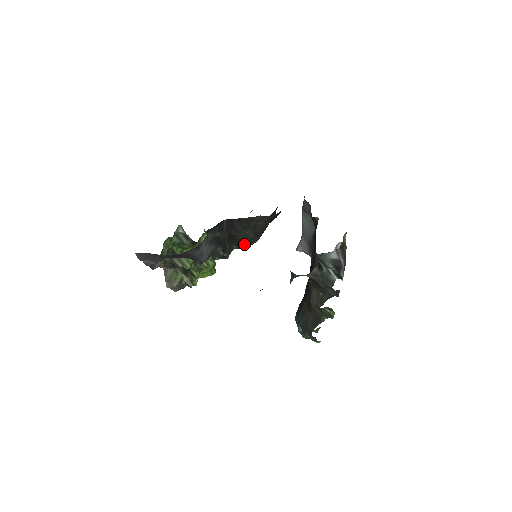
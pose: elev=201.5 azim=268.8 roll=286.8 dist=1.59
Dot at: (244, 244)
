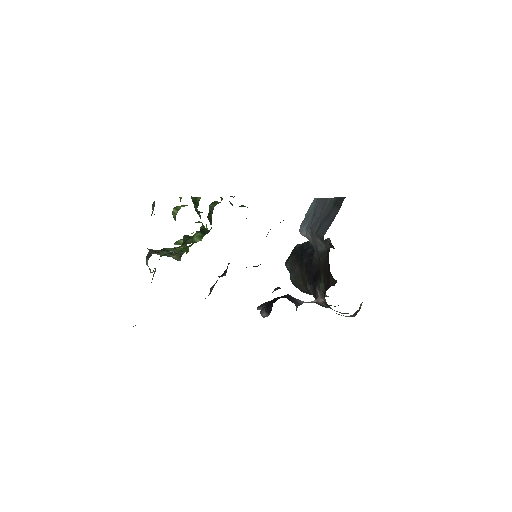
Dot at: occluded
